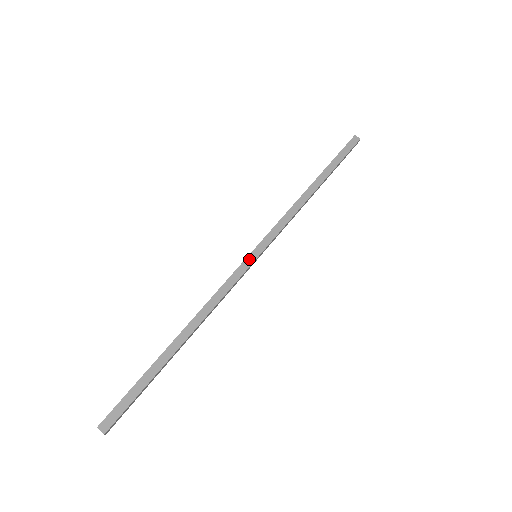
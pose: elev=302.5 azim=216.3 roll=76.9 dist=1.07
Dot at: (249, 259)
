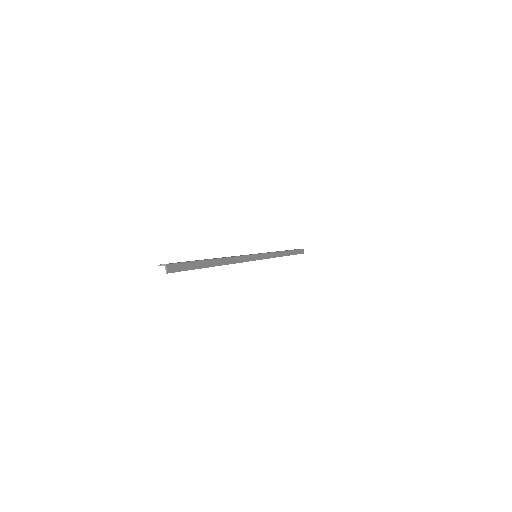
Dot at: (251, 254)
